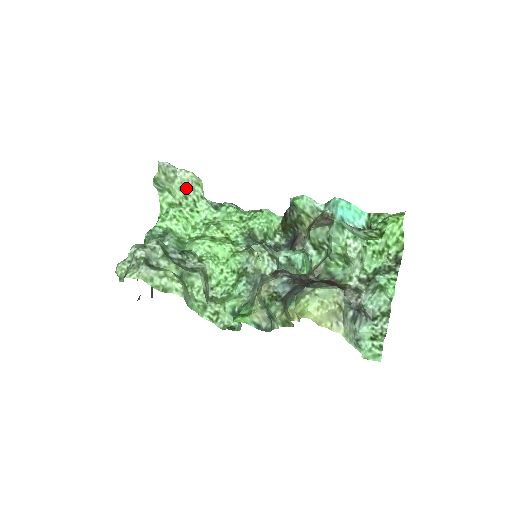
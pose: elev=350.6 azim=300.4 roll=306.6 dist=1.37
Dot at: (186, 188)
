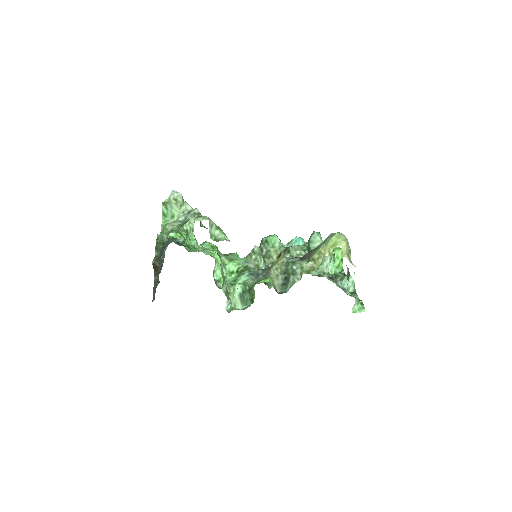
Dot at: occluded
